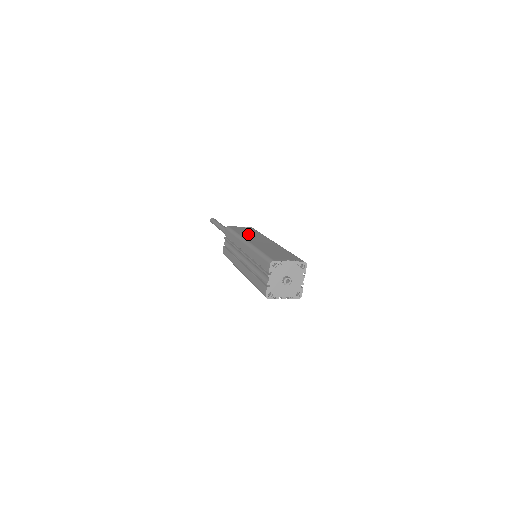
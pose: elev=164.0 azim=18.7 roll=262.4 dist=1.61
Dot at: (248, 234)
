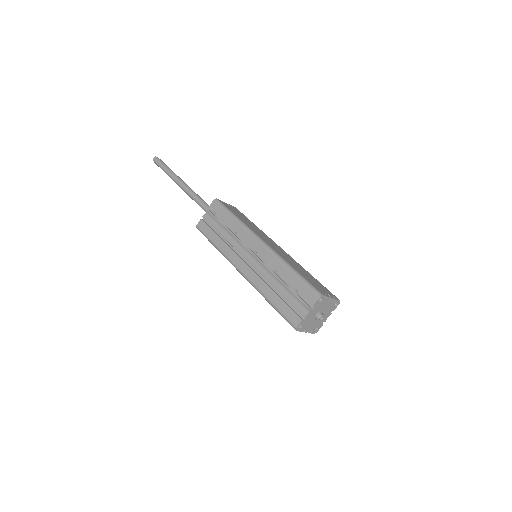
Dot at: (250, 225)
